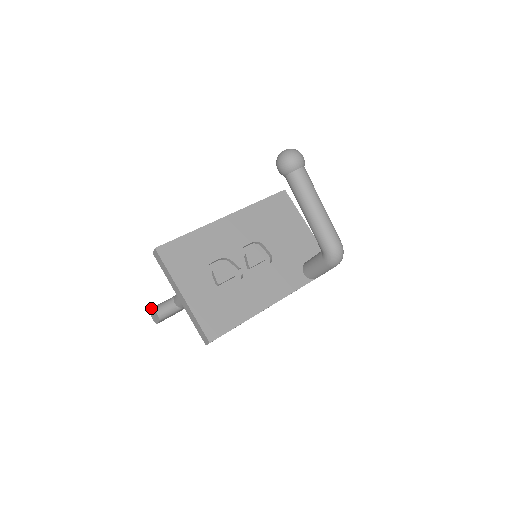
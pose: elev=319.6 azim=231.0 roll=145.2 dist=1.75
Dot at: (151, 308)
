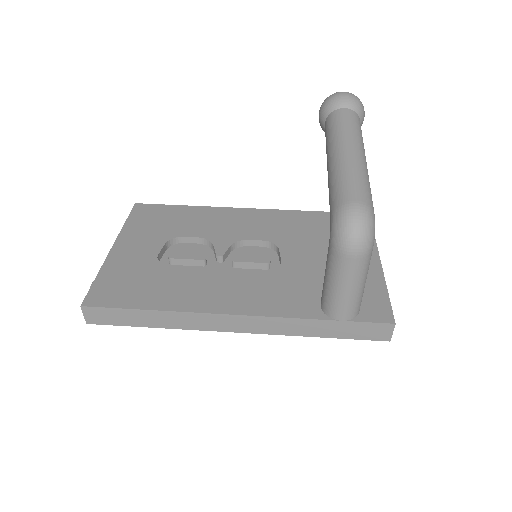
Dot at: occluded
